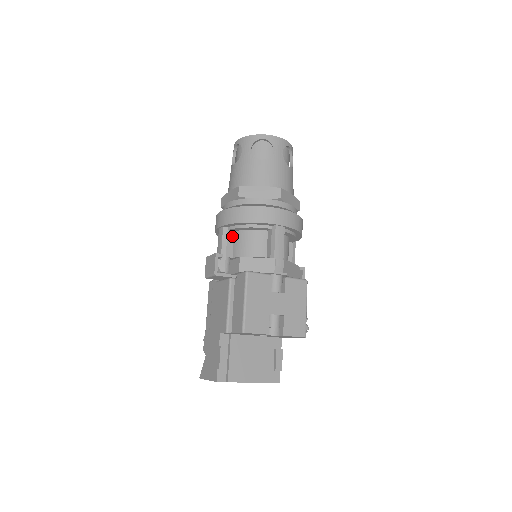
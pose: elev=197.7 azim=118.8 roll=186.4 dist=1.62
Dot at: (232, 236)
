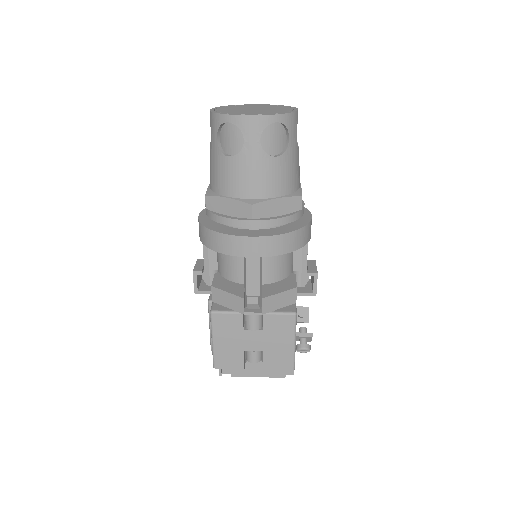
Dot at: occluded
